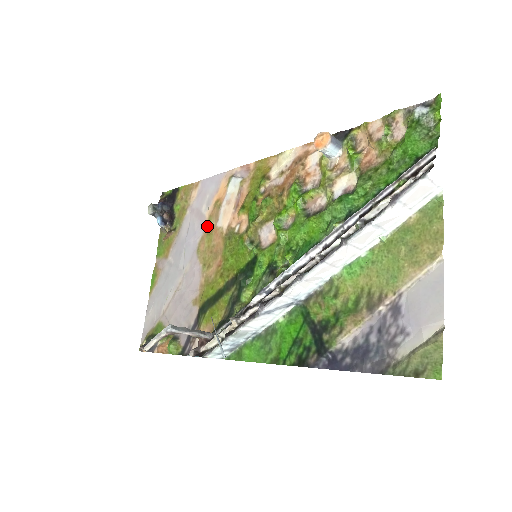
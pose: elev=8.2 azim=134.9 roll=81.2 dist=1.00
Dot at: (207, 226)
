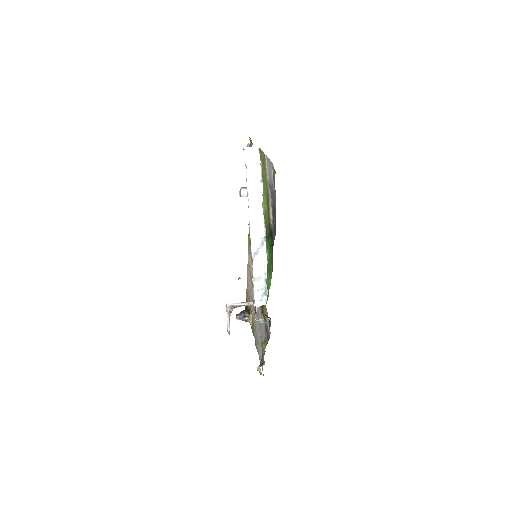
Dot at: (252, 286)
